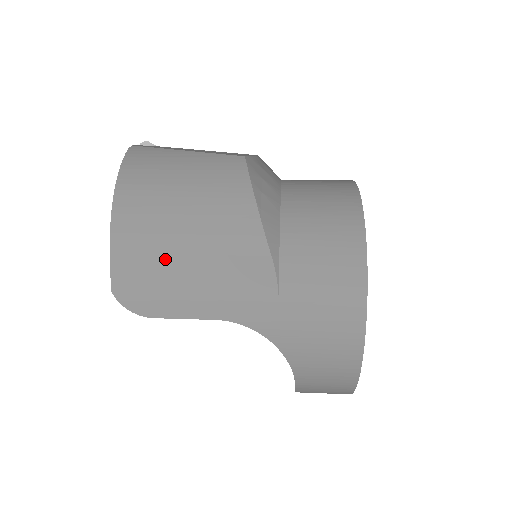
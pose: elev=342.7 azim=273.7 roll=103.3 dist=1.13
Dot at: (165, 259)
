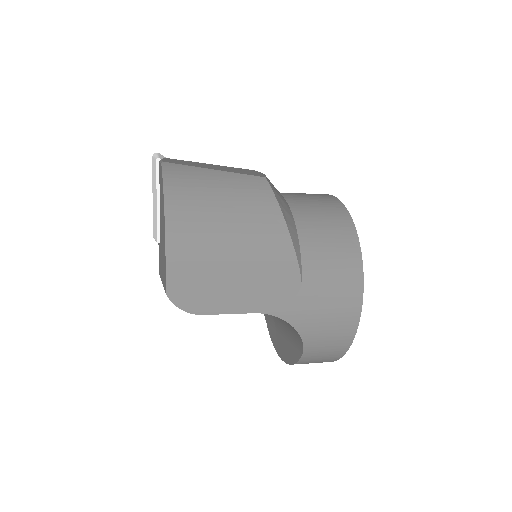
Dot at: (214, 265)
